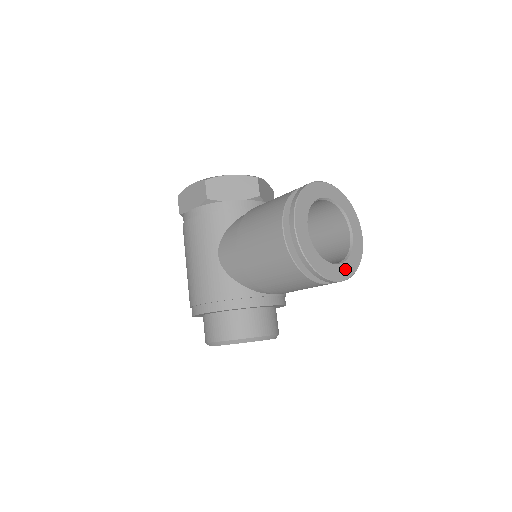
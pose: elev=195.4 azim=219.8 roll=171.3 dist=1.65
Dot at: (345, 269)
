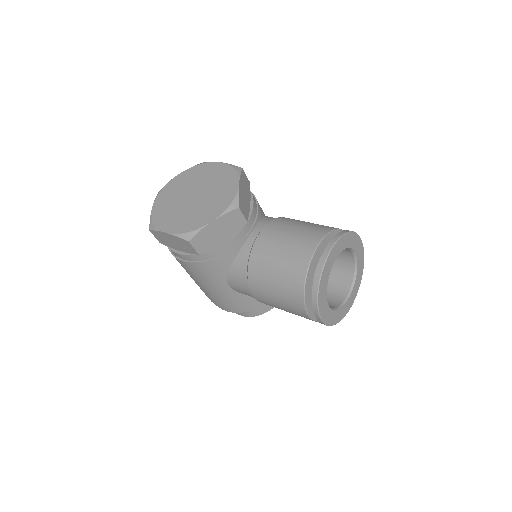
Dot at: (355, 289)
